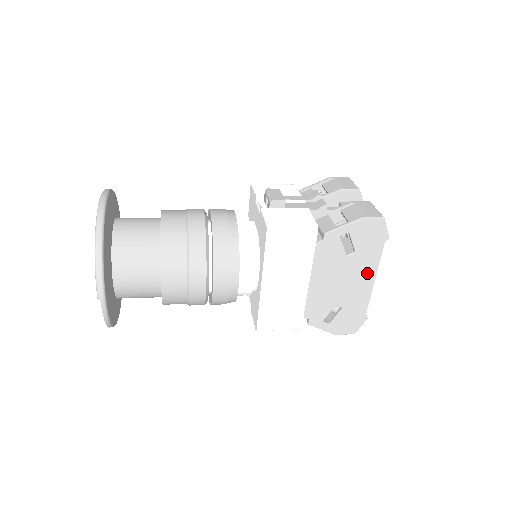
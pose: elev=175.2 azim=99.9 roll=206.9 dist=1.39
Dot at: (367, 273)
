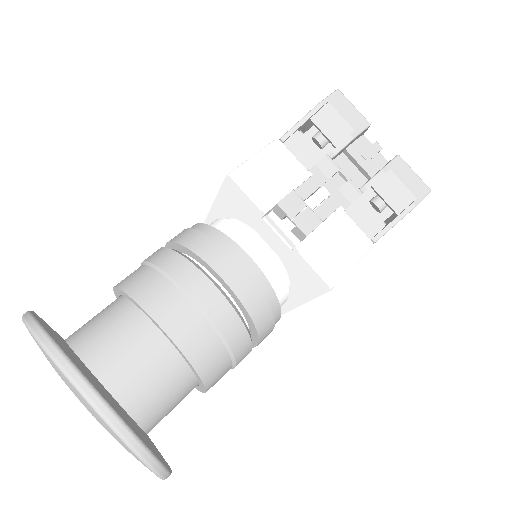
Dot at: occluded
